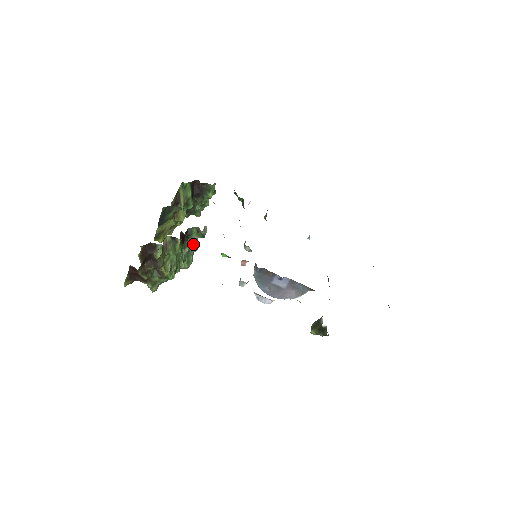
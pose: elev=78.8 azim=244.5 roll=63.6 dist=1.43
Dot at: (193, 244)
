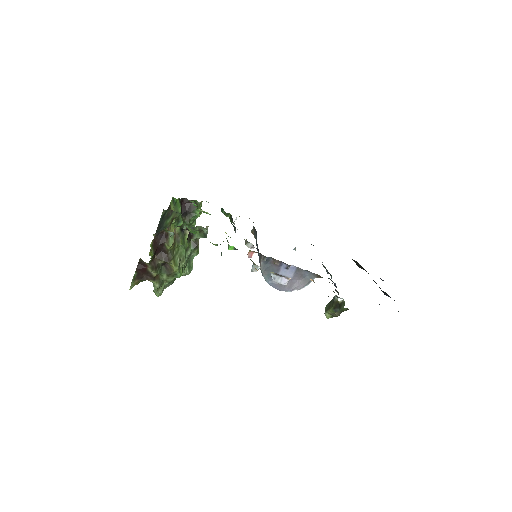
Dot at: (195, 246)
